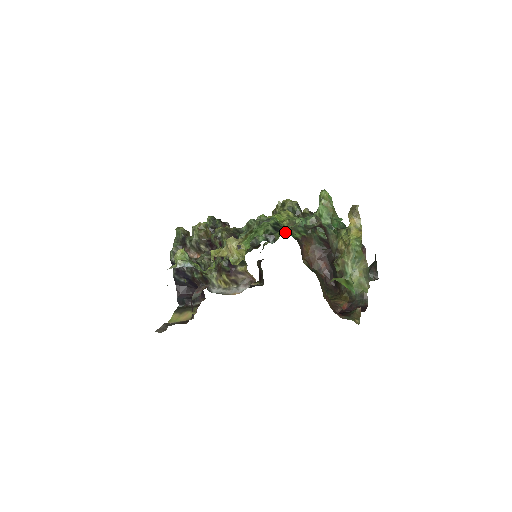
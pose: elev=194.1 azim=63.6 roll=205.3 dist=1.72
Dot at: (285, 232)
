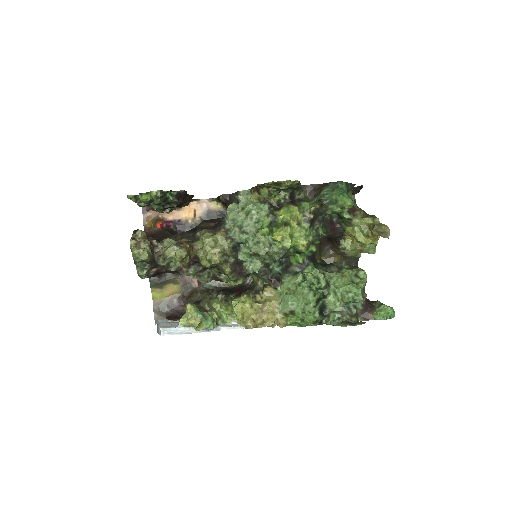
Dot at: (303, 257)
